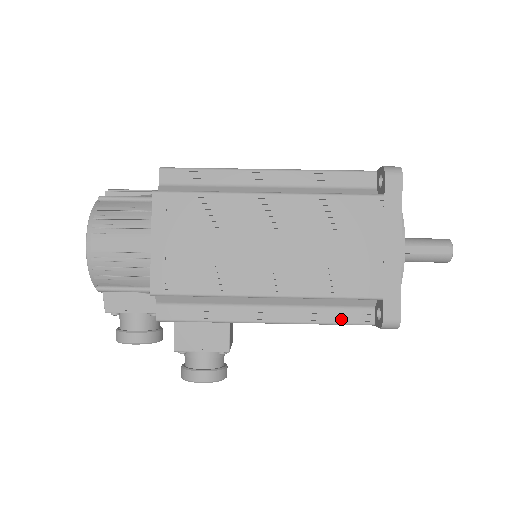
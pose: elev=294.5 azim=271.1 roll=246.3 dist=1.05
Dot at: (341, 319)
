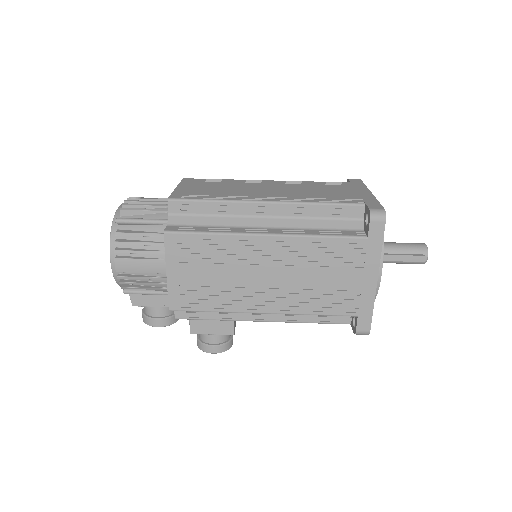
Dot at: (324, 320)
